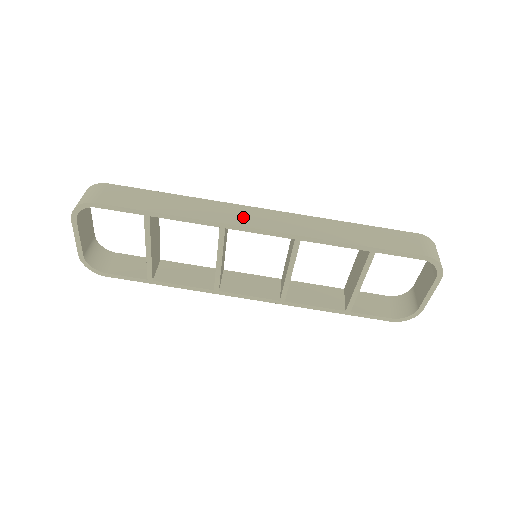
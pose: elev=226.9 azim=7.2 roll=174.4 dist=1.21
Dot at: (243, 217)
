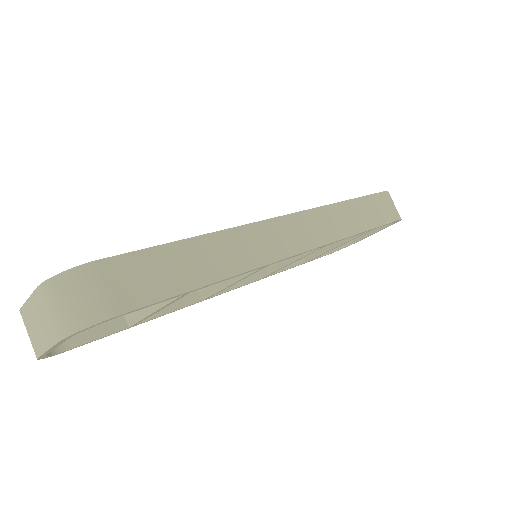
Dot at: (279, 241)
